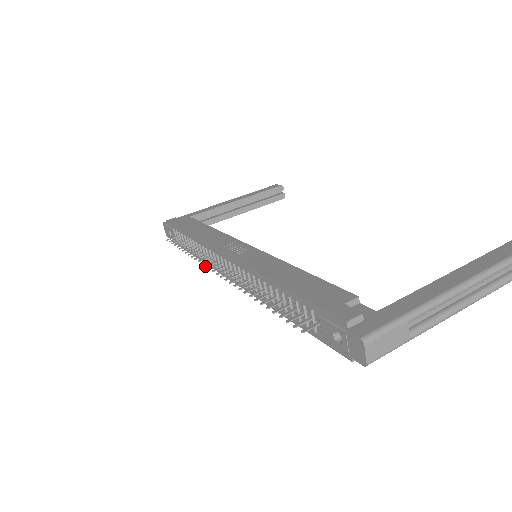
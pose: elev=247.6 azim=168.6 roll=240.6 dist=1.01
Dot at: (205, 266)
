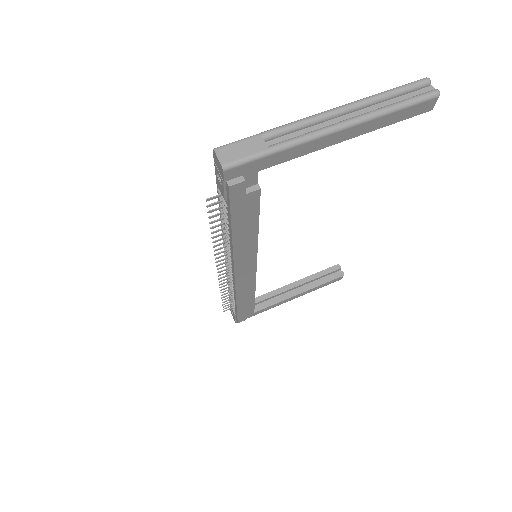
Dot at: (218, 278)
